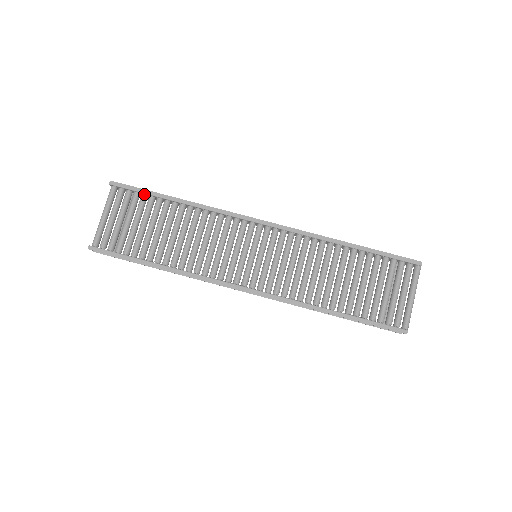
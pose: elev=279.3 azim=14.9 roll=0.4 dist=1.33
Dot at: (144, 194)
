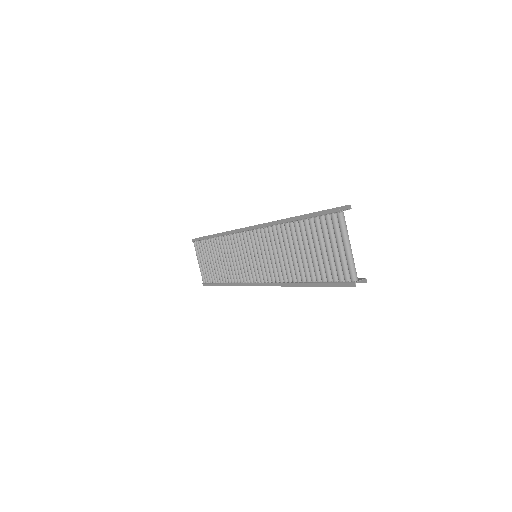
Dot at: (203, 240)
